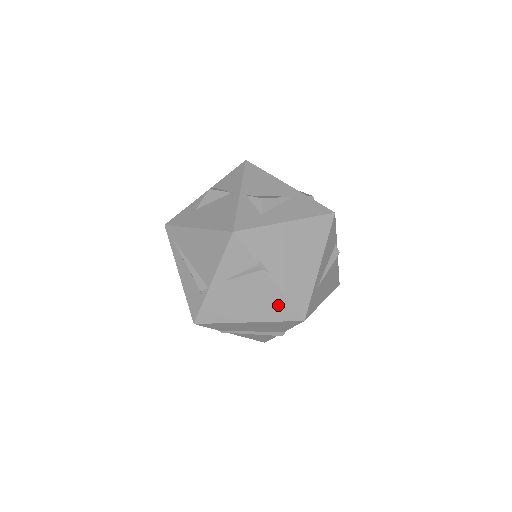
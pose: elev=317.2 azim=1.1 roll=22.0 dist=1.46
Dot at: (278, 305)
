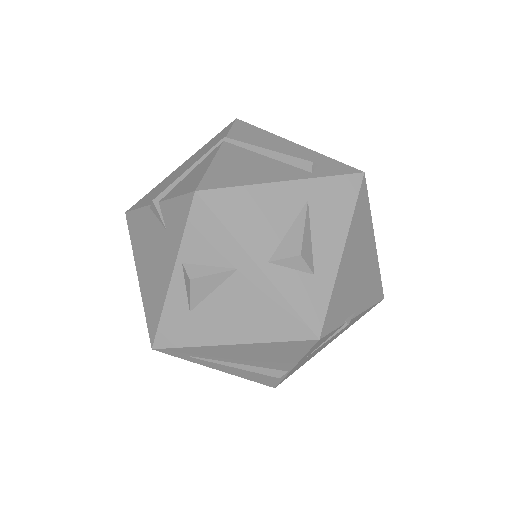
Dot at: occluded
